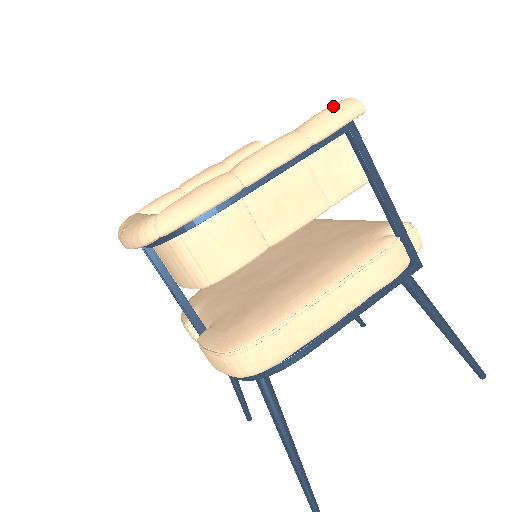
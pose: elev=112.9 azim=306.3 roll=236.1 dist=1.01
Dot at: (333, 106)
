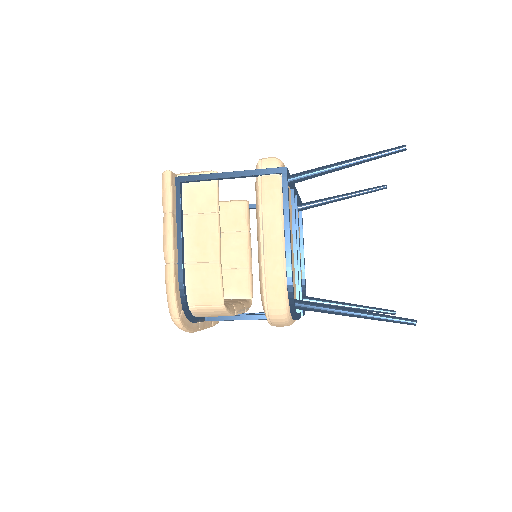
Dot at: occluded
